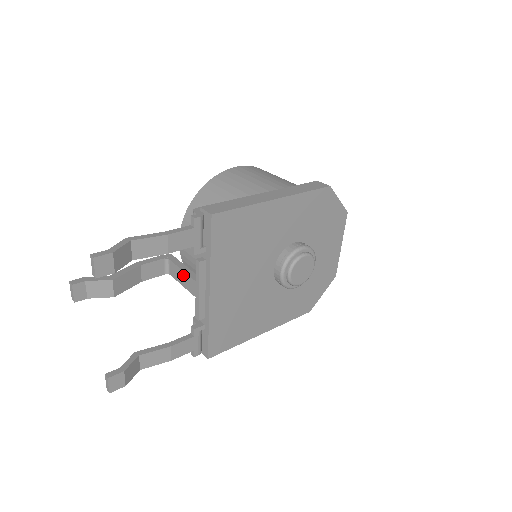
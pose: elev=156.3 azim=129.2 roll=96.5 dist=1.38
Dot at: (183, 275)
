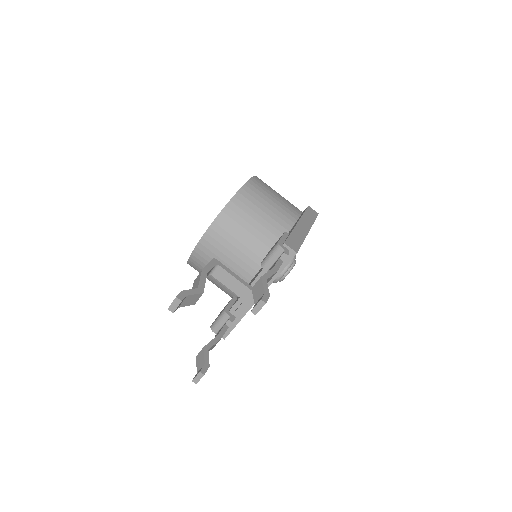
Dot at: (235, 282)
